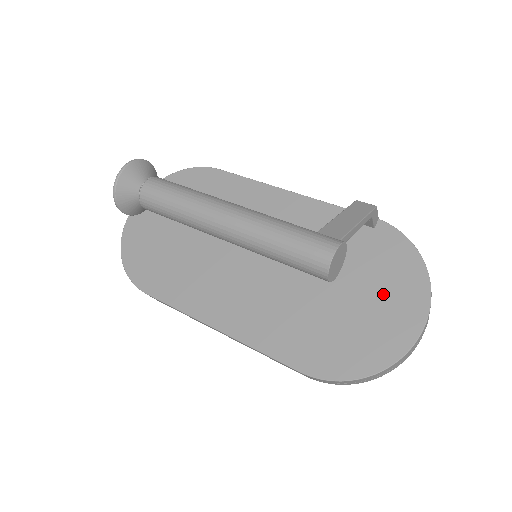
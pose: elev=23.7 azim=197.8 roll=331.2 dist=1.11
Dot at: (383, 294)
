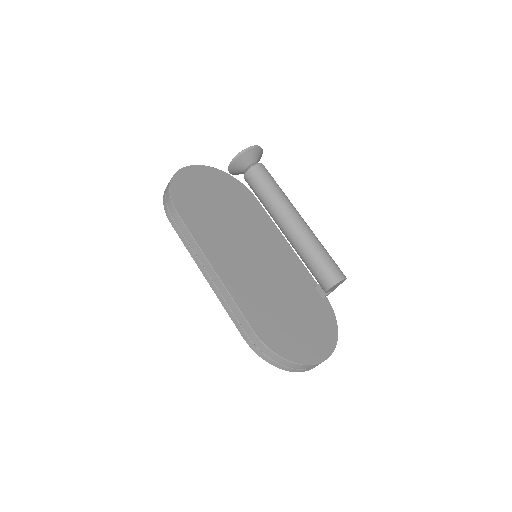
Dot at: (313, 330)
